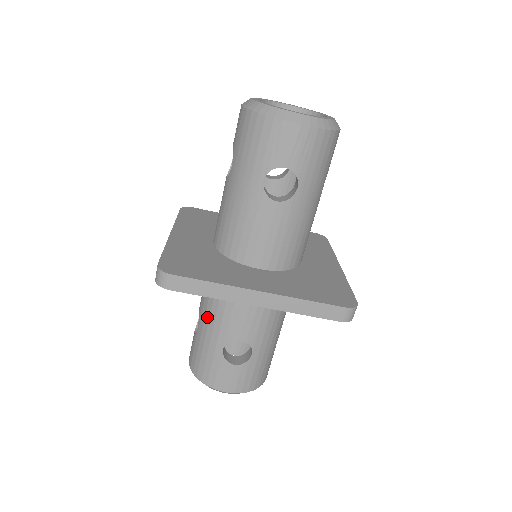
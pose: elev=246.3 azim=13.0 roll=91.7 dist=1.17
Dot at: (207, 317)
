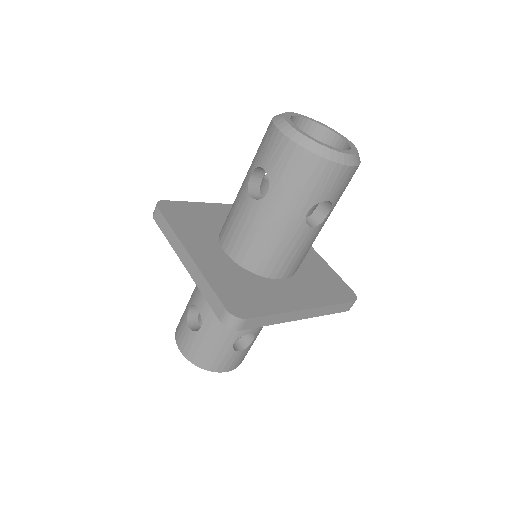
Dot at: occluded
